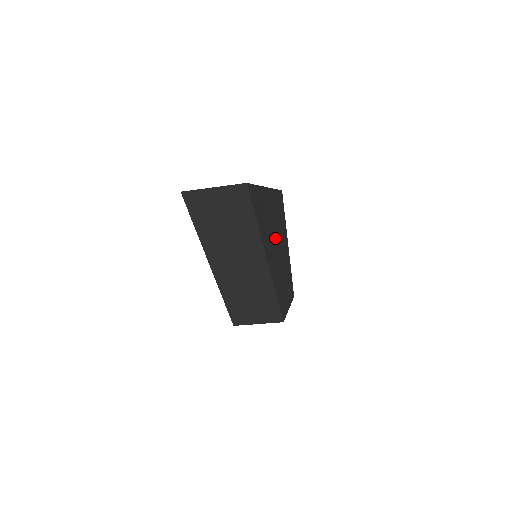
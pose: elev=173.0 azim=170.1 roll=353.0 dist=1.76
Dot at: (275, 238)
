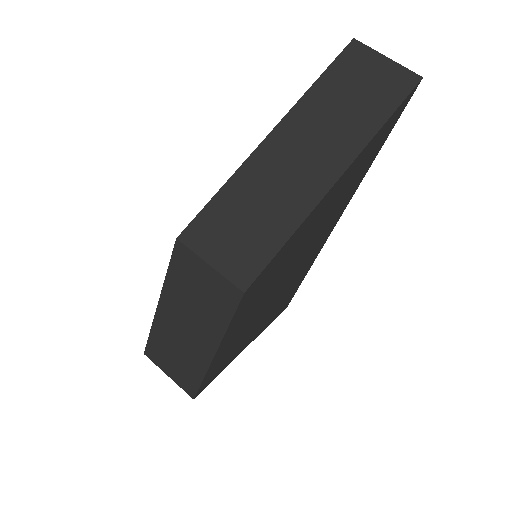
Dot at: (307, 247)
